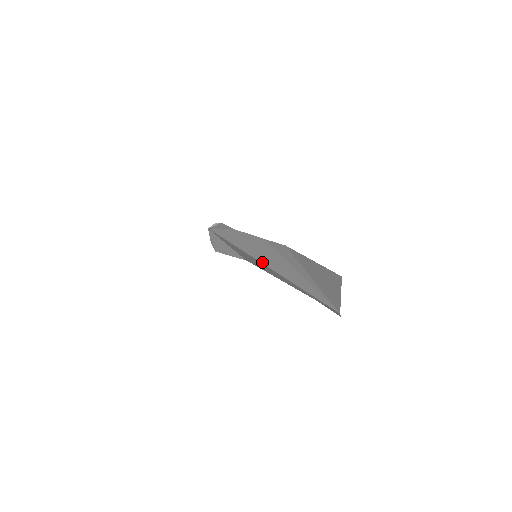
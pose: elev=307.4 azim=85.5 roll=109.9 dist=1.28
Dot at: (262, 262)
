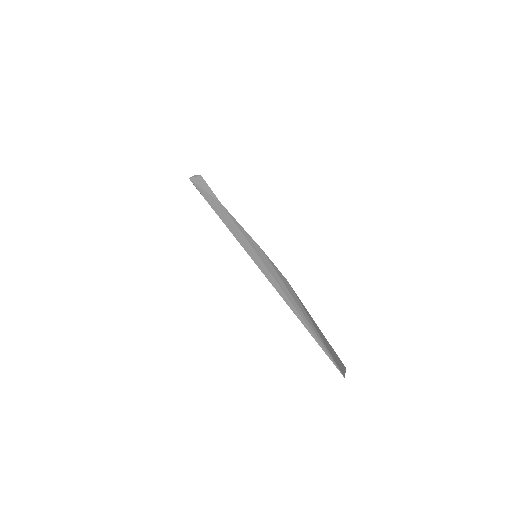
Dot at: (266, 277)
